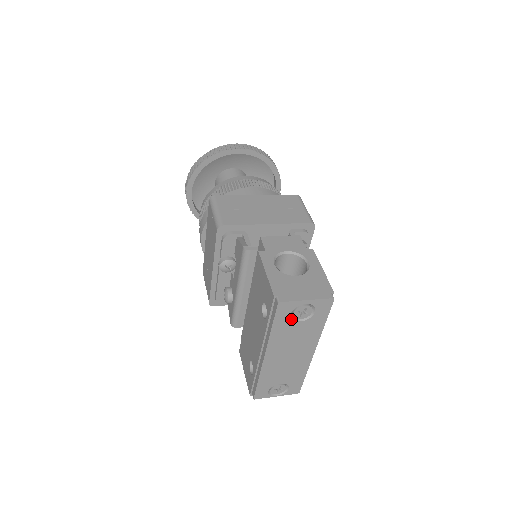
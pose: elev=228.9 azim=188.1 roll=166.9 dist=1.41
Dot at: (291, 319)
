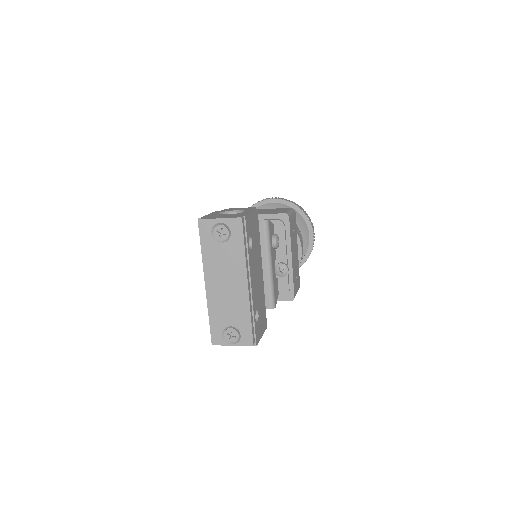
Dot at: (214, 240)
